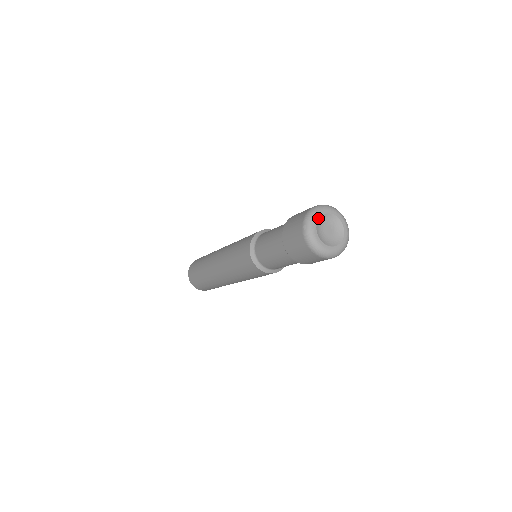
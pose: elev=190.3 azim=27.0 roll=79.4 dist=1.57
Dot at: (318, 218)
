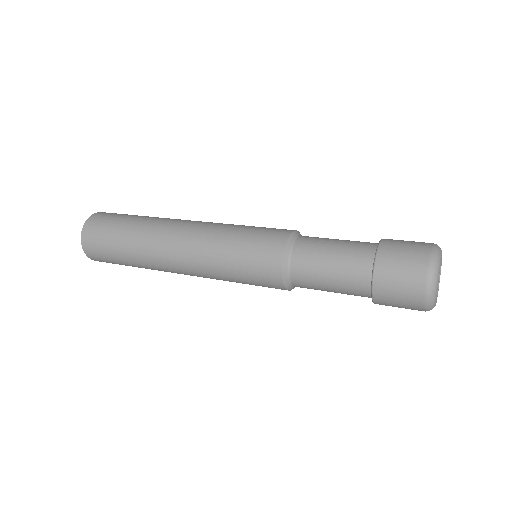
Dot at: occluded
